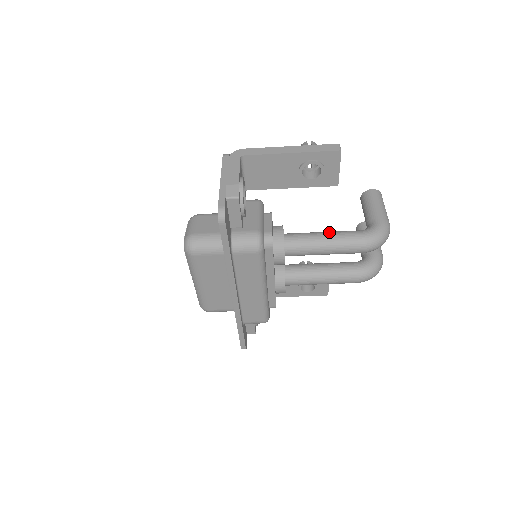
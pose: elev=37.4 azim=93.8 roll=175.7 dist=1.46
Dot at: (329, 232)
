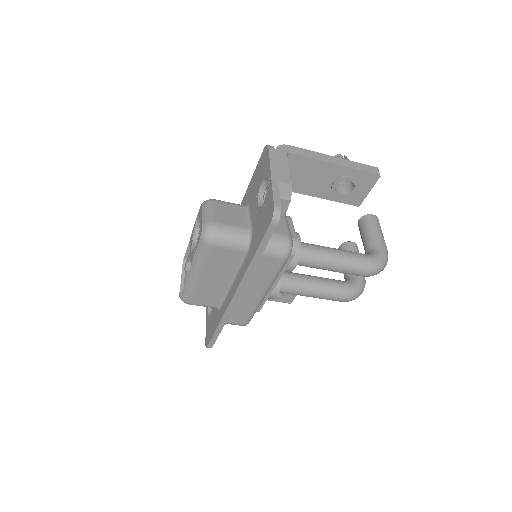
Dot at: (339, 249)
